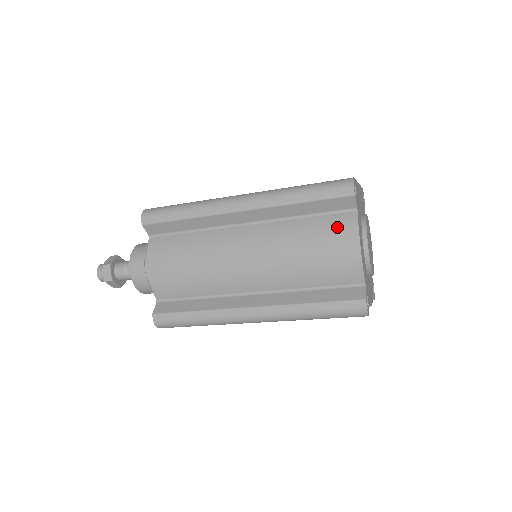
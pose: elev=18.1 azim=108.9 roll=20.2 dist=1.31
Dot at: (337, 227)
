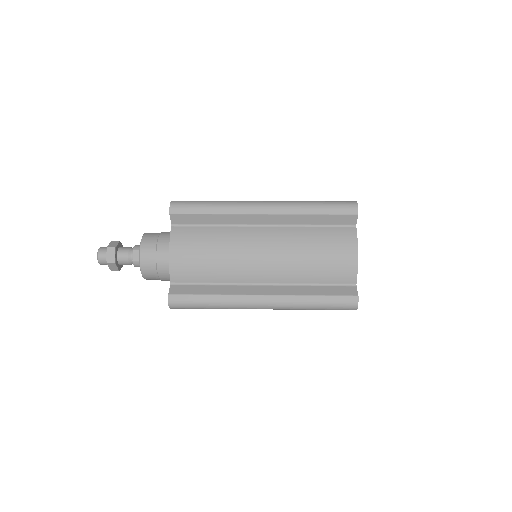
Dot at: (341, 237)
